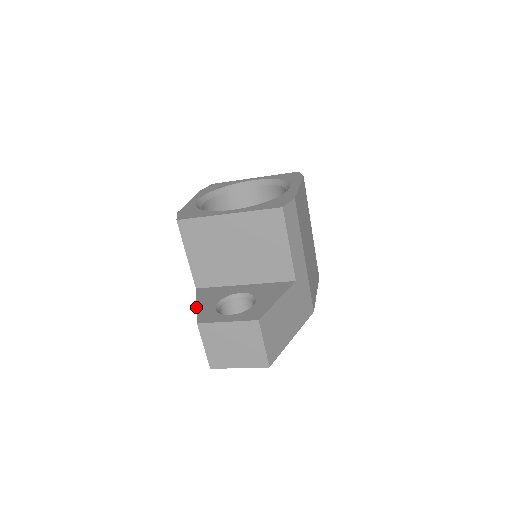
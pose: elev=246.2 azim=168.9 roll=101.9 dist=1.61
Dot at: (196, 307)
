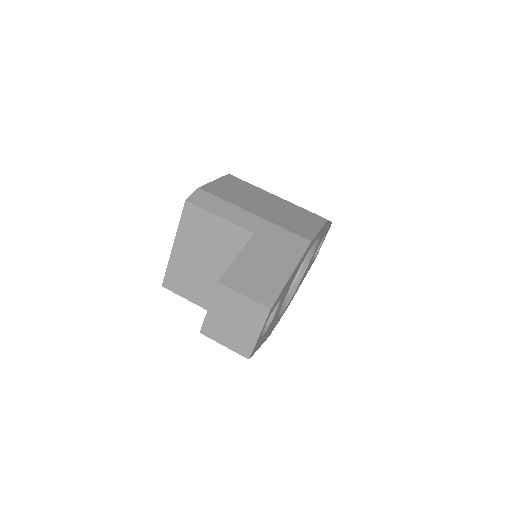
Dot at: occluded
